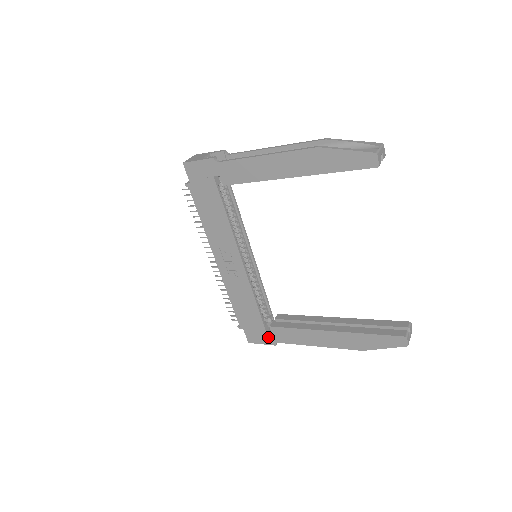
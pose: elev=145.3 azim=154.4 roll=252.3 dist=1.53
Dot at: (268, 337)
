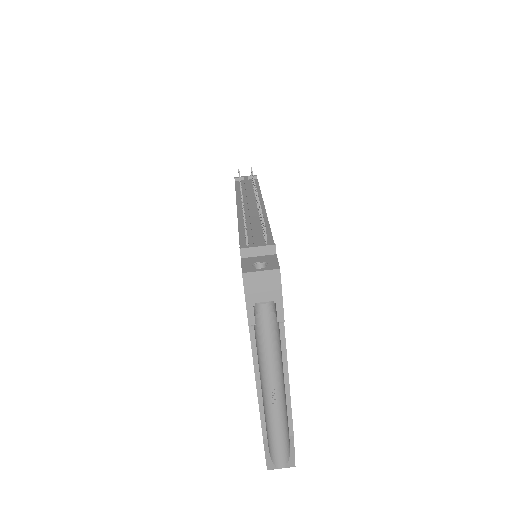
Dot at: occluded
